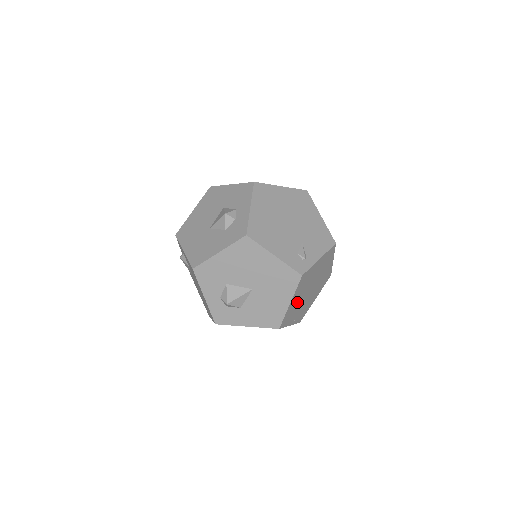
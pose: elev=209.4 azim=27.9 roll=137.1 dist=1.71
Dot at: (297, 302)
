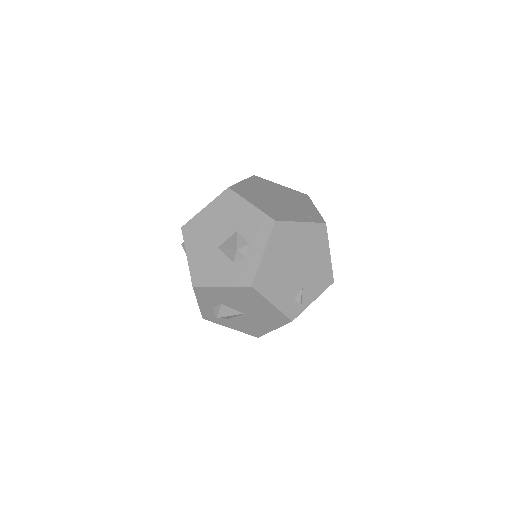
Dot at: occluded
